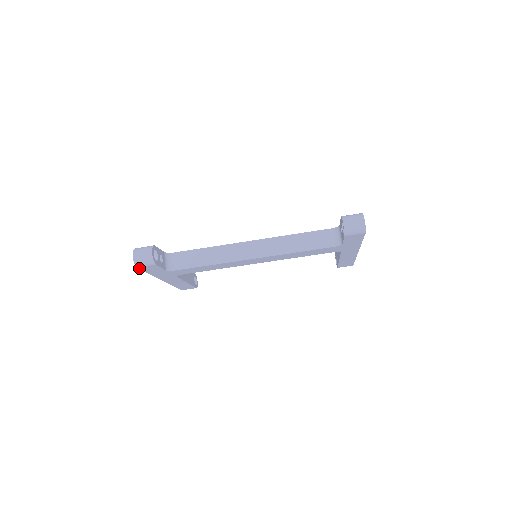
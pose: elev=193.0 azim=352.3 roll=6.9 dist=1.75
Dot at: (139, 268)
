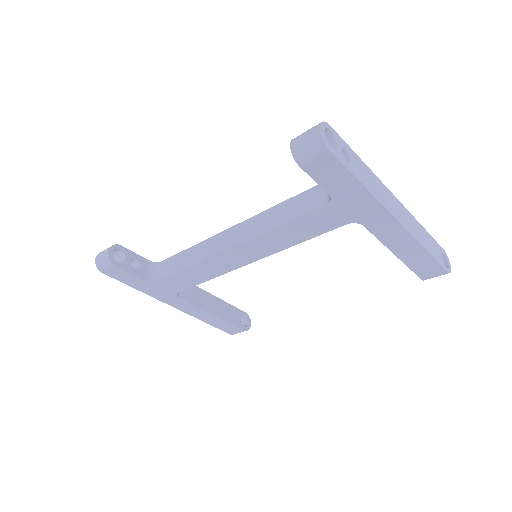
Dot at: (107, 275)
